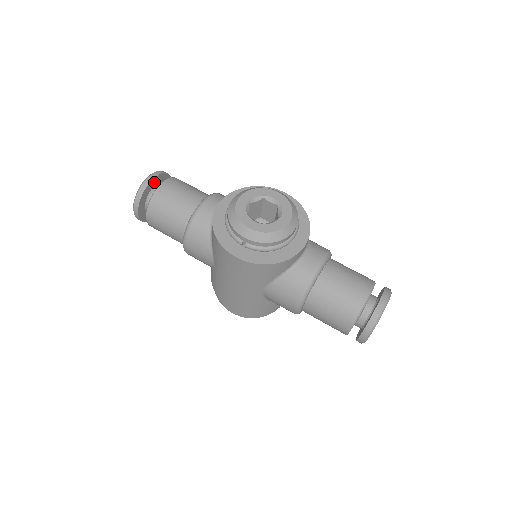
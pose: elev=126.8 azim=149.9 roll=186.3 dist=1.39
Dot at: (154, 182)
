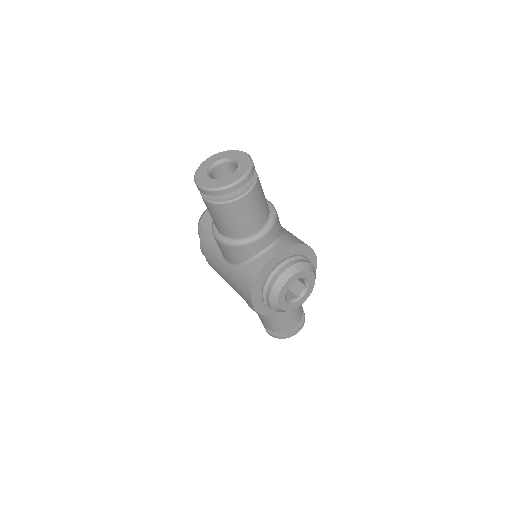
Dot at: occluded
